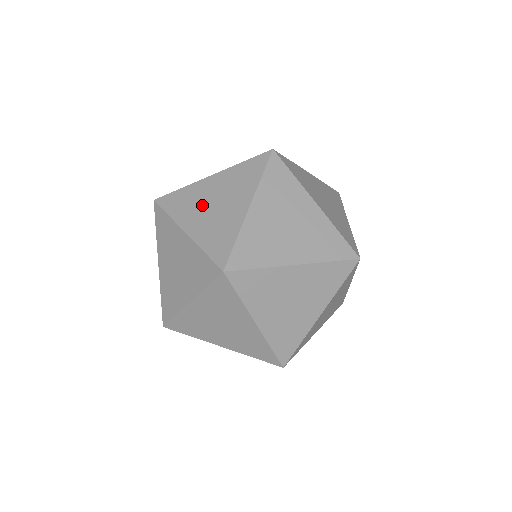
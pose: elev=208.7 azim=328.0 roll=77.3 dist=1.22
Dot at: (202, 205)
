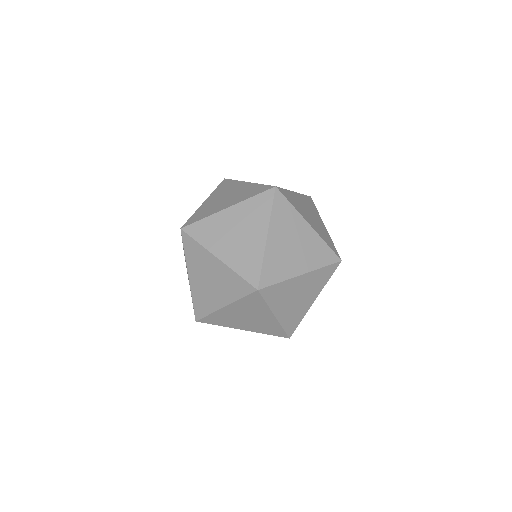
Dot at: (226, 235)
